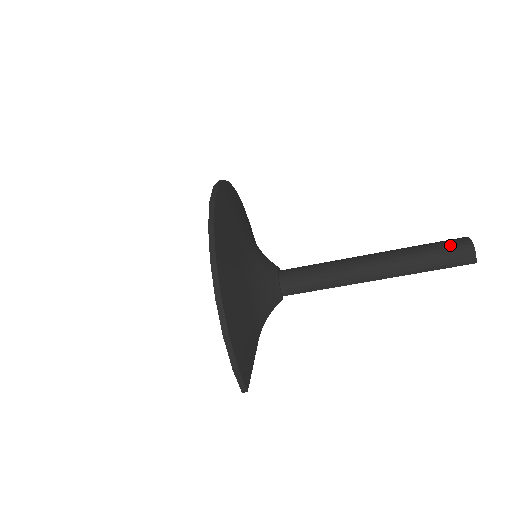
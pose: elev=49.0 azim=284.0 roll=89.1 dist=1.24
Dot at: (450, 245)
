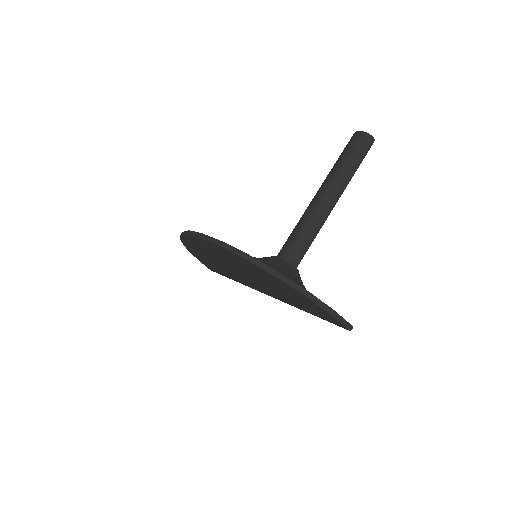
Dot at: (352, 144)
